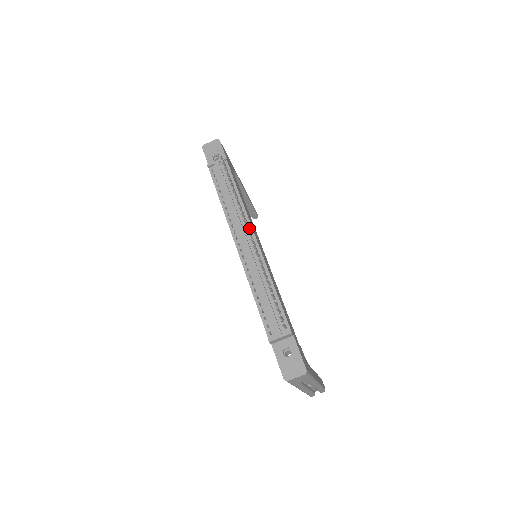
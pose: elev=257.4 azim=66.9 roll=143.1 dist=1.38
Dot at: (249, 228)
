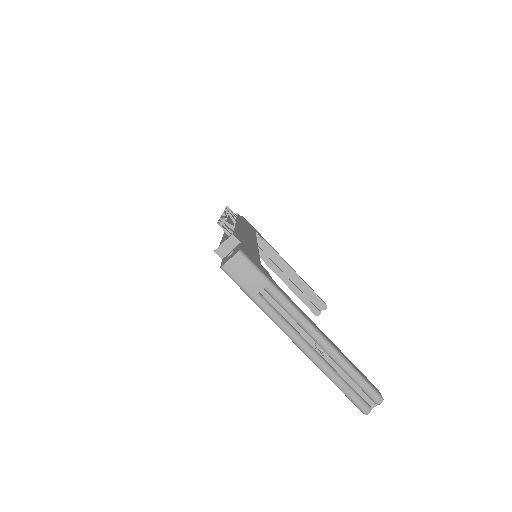
Dot at: (235, 223)
